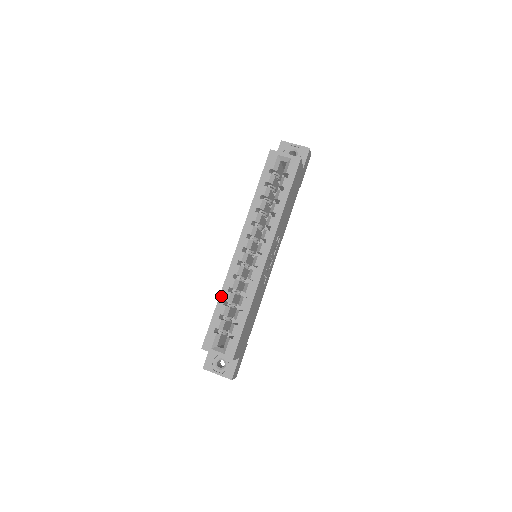
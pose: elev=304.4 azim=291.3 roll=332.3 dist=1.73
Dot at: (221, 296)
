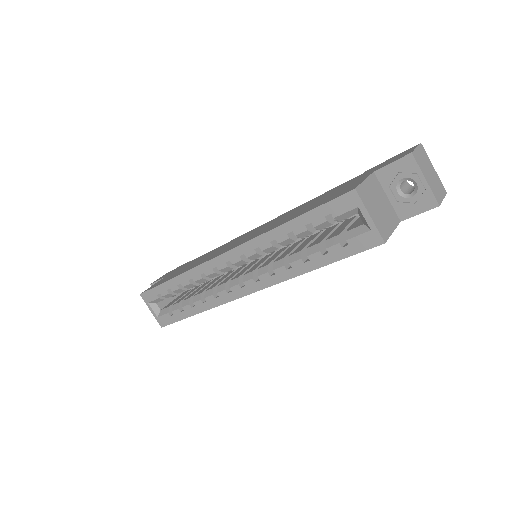
Dot at: (179, 277)
